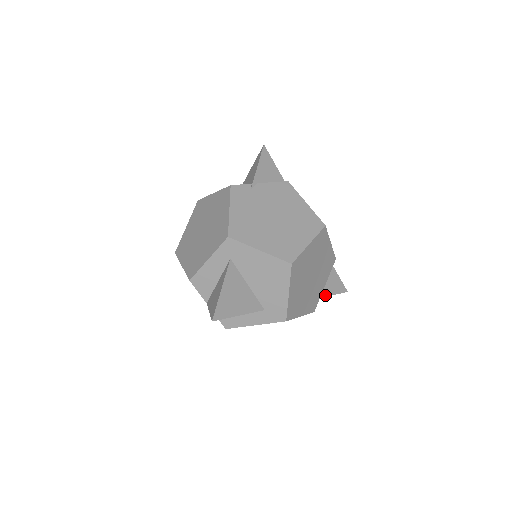
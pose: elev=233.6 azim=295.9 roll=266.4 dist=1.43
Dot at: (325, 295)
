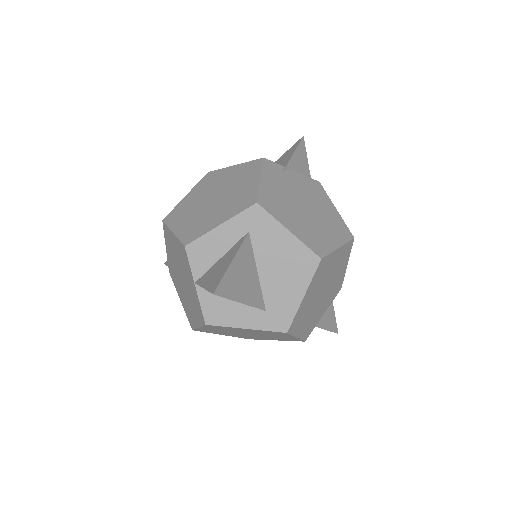
Dot at: (320, 326)
